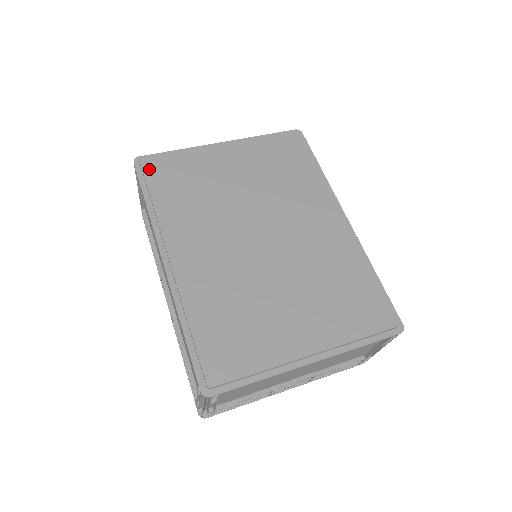
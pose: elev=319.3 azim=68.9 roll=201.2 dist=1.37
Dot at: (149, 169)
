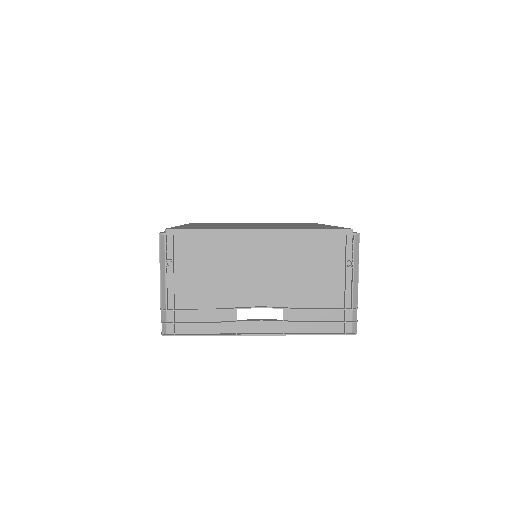
Dot at: occluded
